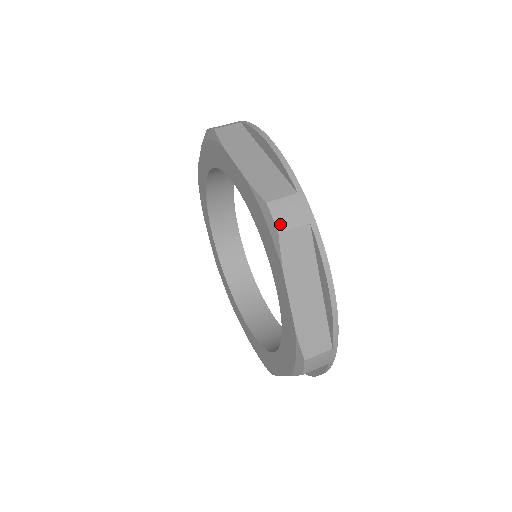
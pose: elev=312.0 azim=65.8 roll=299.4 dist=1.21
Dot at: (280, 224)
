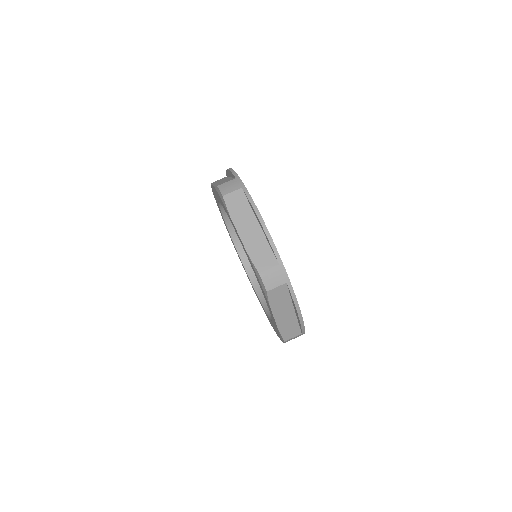
Dot at: occluded
